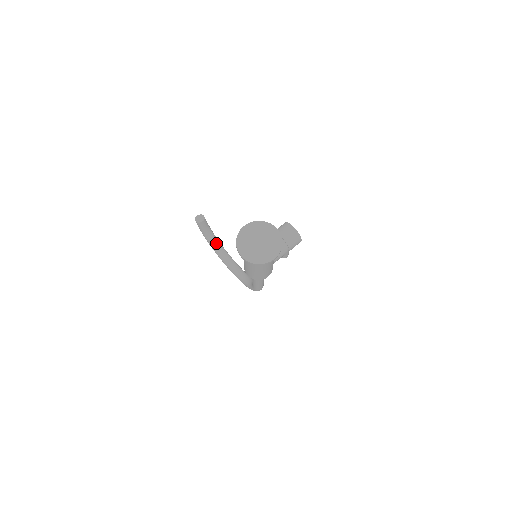
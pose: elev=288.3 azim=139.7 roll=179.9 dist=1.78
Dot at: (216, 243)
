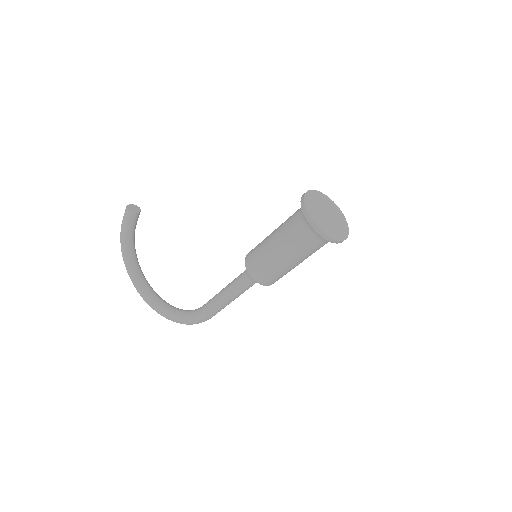
Dot at: (134, 253)
